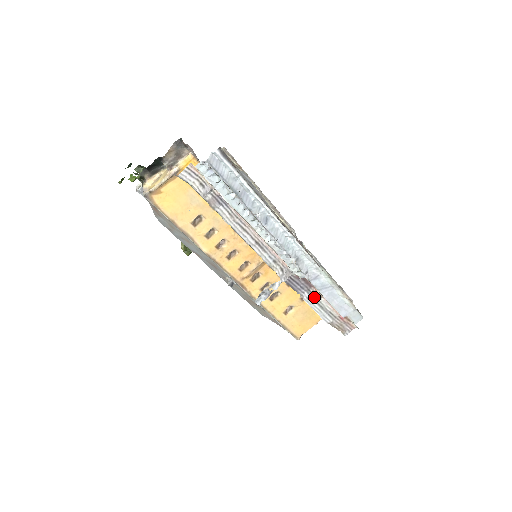
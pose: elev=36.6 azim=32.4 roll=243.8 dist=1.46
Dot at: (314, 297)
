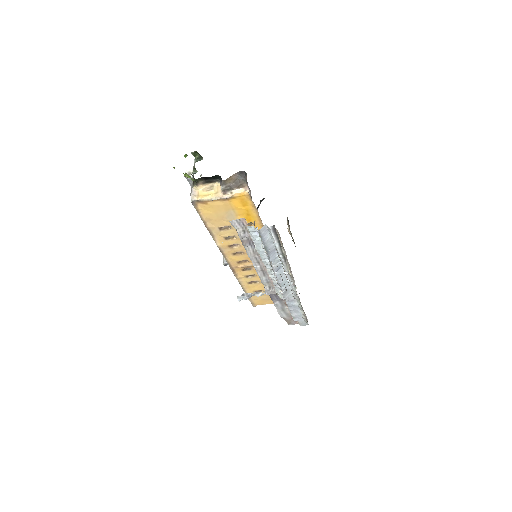
Dot at: (282, 304)
